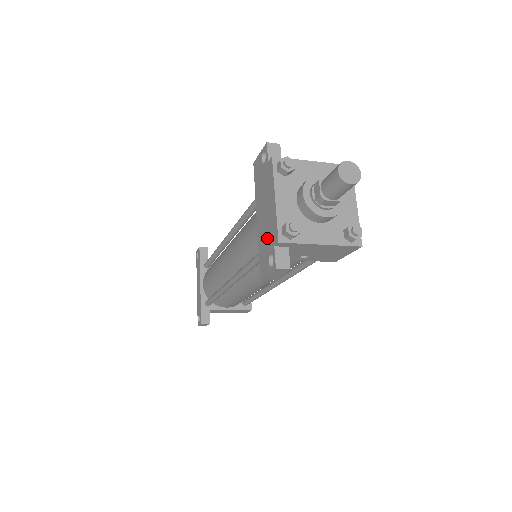
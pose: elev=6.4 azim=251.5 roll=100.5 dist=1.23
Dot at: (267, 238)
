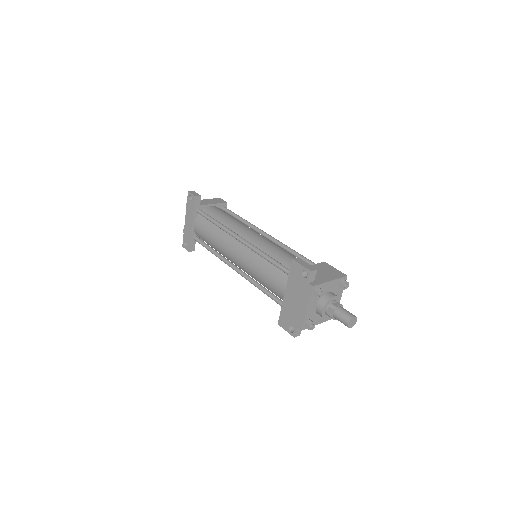
Dot at: (292, 316)
